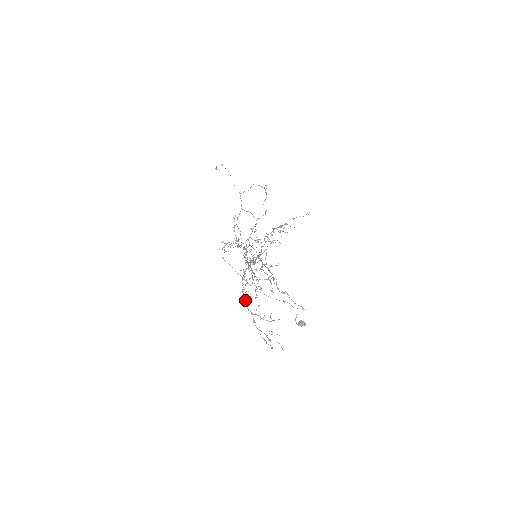
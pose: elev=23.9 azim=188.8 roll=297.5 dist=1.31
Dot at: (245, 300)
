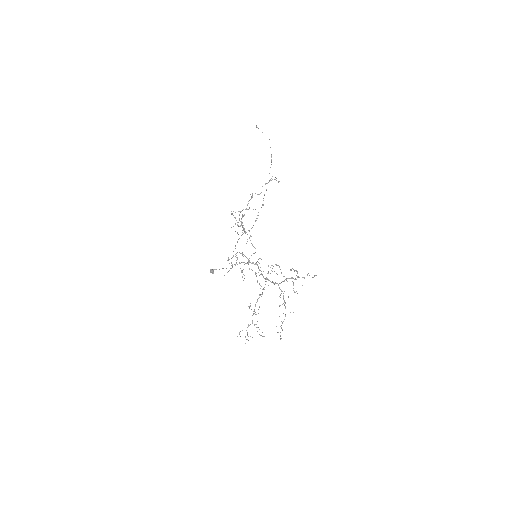
Dot at: (254, 311)
